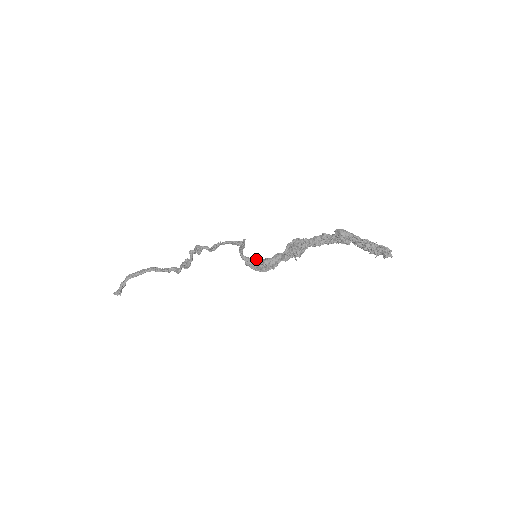
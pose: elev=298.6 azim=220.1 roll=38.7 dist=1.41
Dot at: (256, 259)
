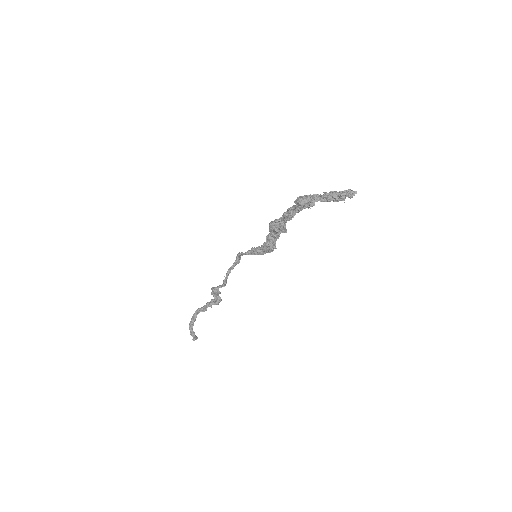
Dot at: (256, 250)
